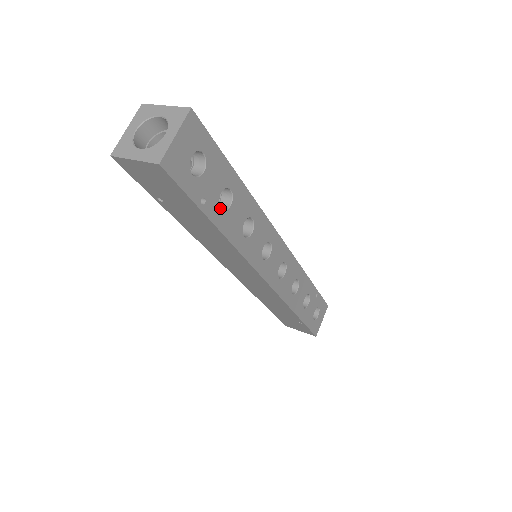
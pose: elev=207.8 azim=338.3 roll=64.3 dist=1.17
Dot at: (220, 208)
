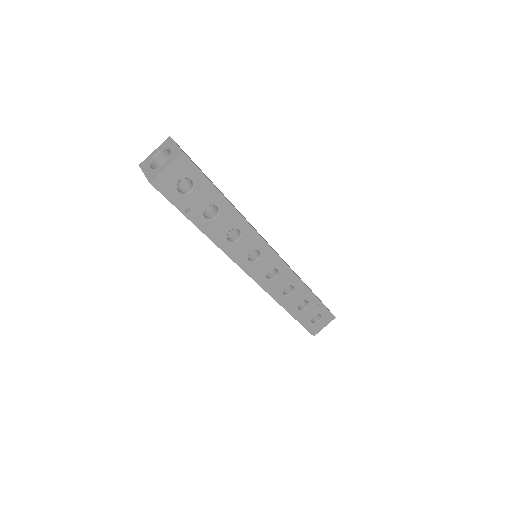
Dot at: (204, 217)
